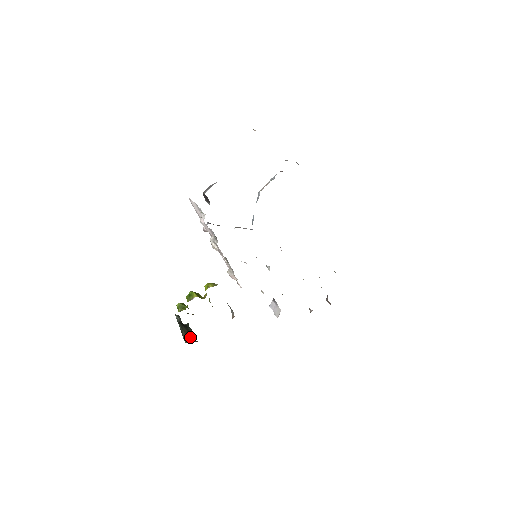
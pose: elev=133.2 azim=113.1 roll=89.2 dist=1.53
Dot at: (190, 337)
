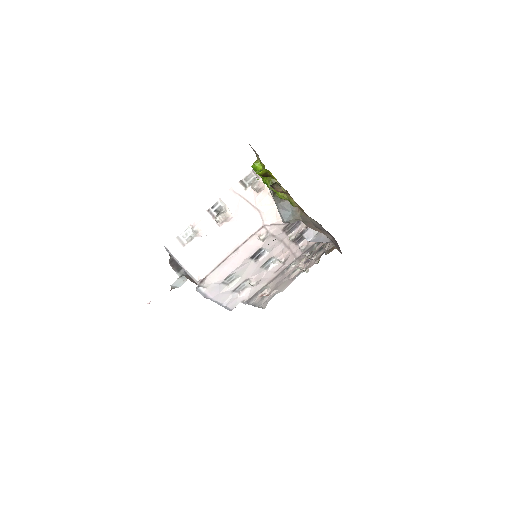
Dot at: occluded
